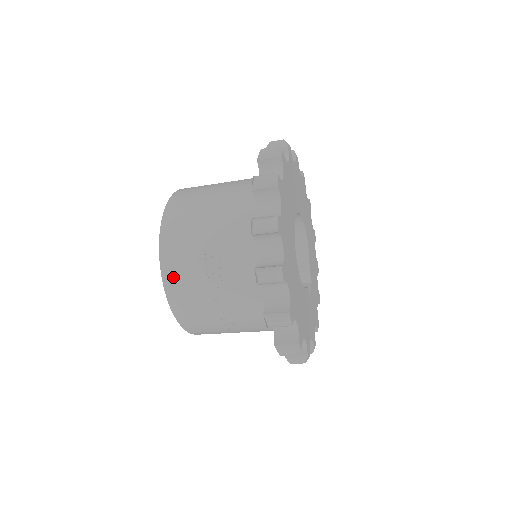
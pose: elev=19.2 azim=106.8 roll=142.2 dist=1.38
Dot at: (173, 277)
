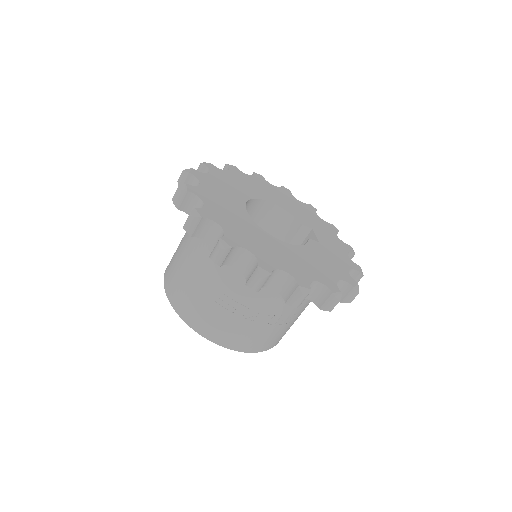
Dot at: (215, 334)
